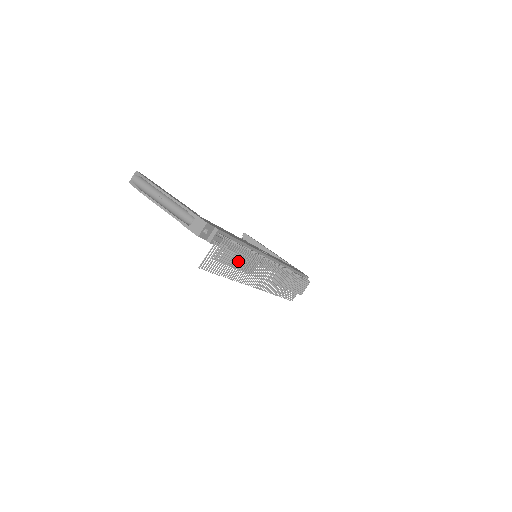
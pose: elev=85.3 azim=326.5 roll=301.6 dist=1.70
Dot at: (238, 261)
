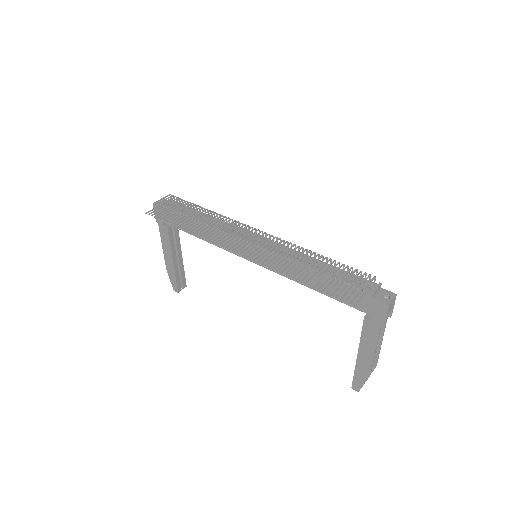
Dot at: occluded
